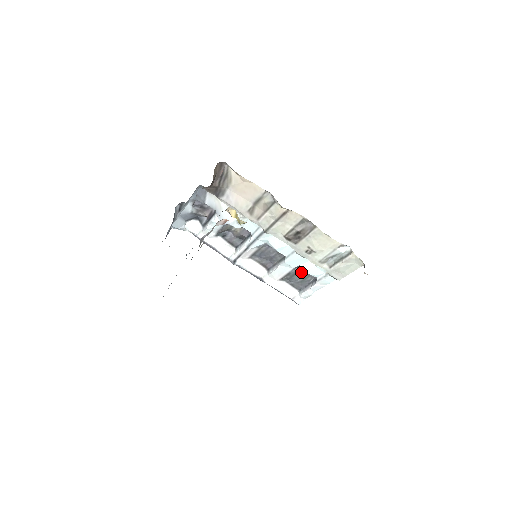
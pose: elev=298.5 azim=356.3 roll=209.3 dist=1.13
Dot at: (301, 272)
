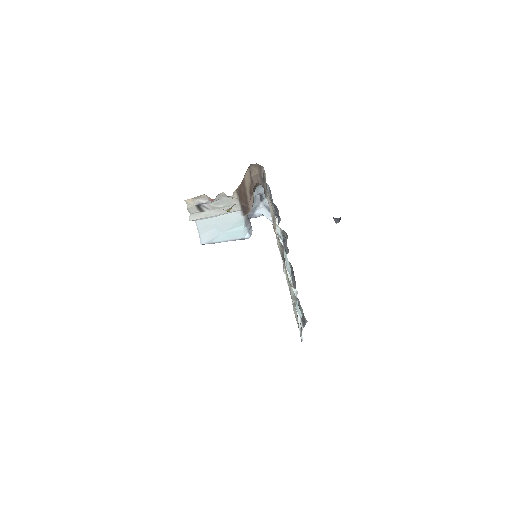
Dot at: (301, 307)
